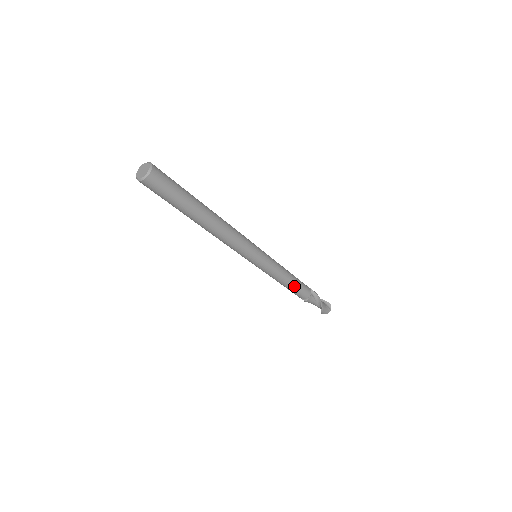
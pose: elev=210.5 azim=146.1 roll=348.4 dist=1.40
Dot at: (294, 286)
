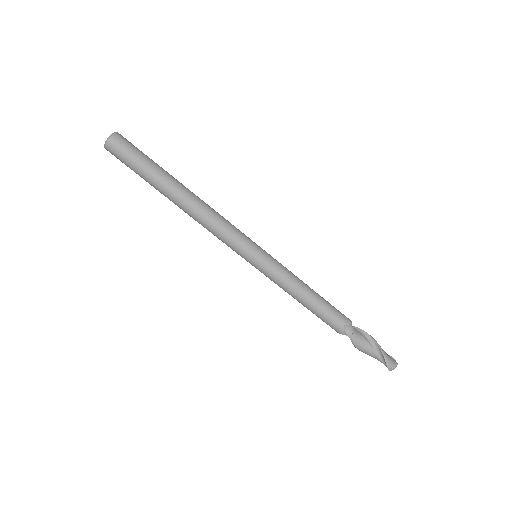
Dot at: (322, 301)
